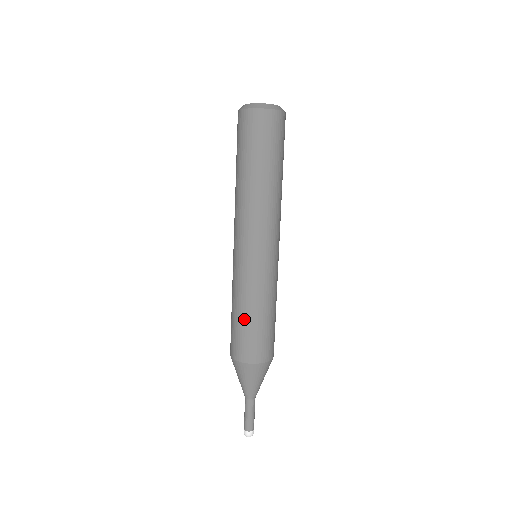
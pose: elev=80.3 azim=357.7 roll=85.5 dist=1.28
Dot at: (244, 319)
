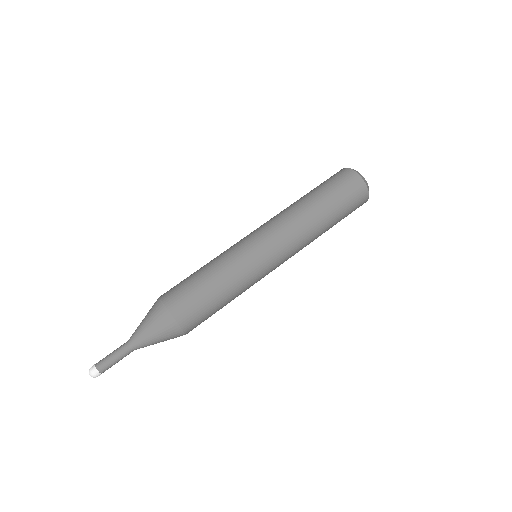
Dot at: (202, 276)
